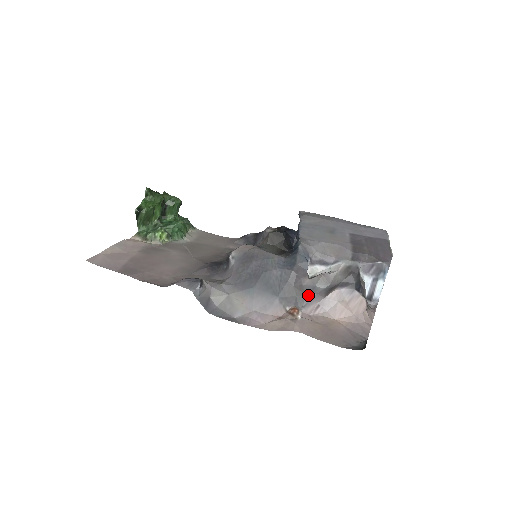
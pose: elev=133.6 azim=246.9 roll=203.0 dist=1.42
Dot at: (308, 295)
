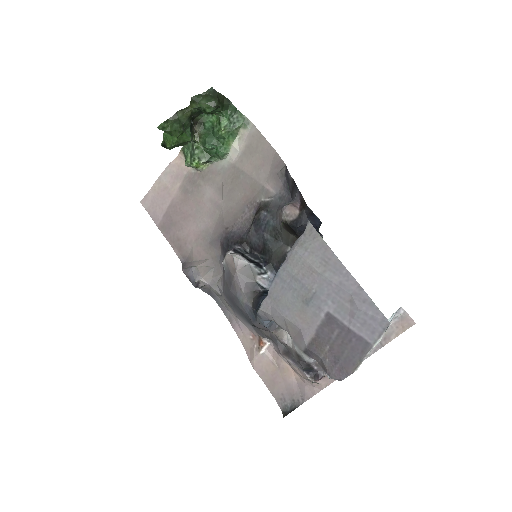
Dot at: (272, 340)
